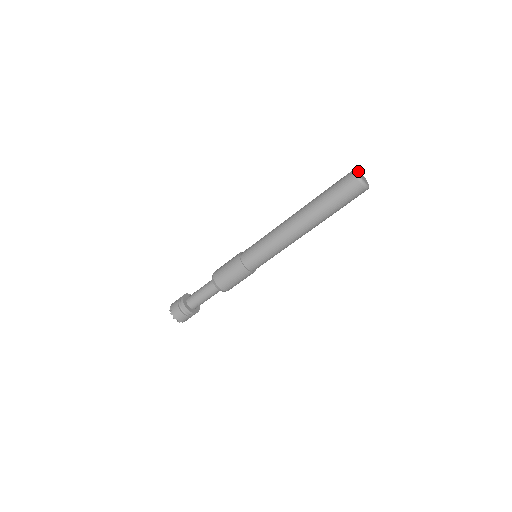
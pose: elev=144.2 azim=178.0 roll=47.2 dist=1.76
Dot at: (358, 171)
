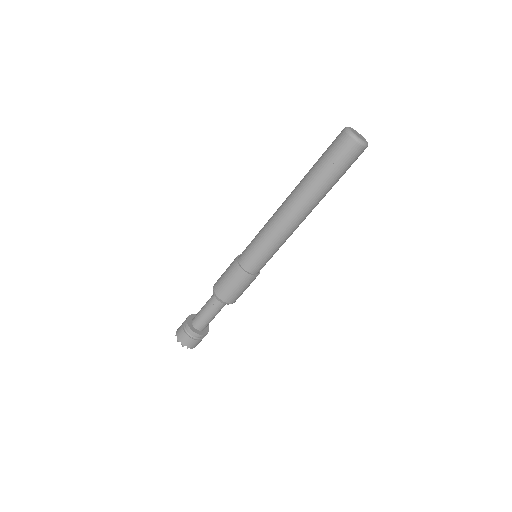
Dot at: (351, 128)
